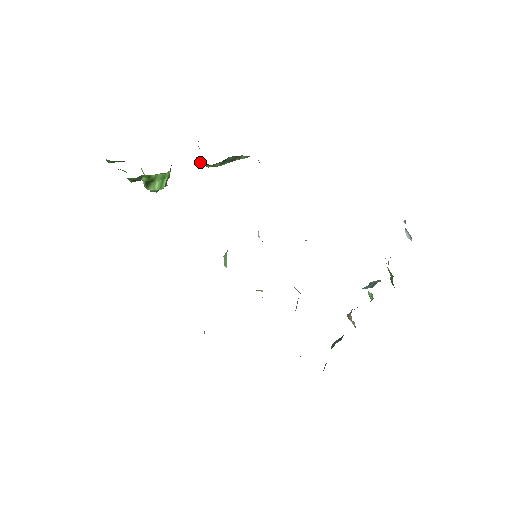
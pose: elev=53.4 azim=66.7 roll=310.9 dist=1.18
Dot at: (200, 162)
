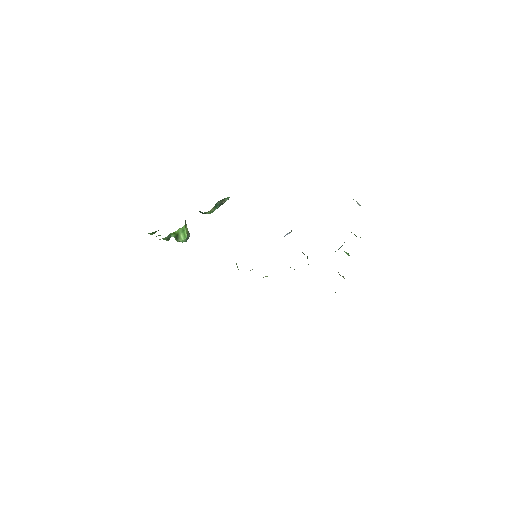
Dot at: (202, 213)
